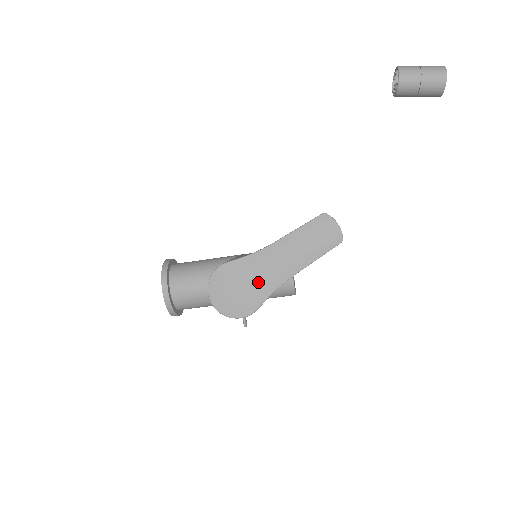
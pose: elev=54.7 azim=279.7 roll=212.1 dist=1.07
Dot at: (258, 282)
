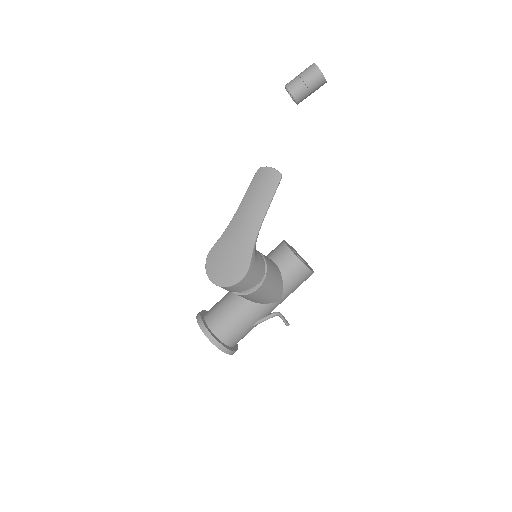
Dot at: (239, 244)
